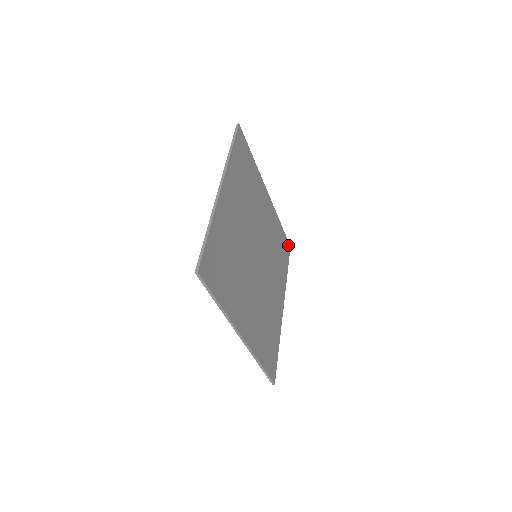
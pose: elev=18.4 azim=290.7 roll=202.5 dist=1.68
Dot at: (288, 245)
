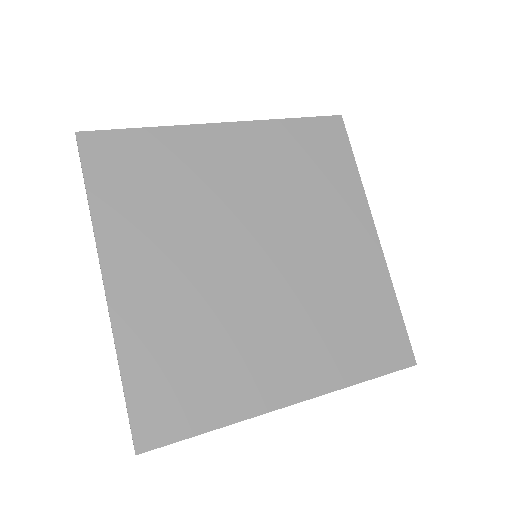
Dot at: (333, 122)
